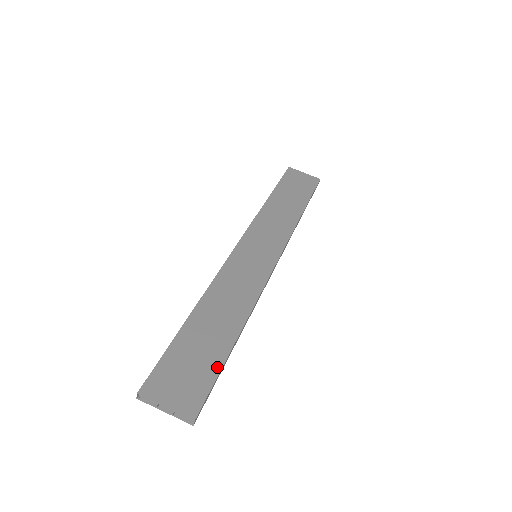
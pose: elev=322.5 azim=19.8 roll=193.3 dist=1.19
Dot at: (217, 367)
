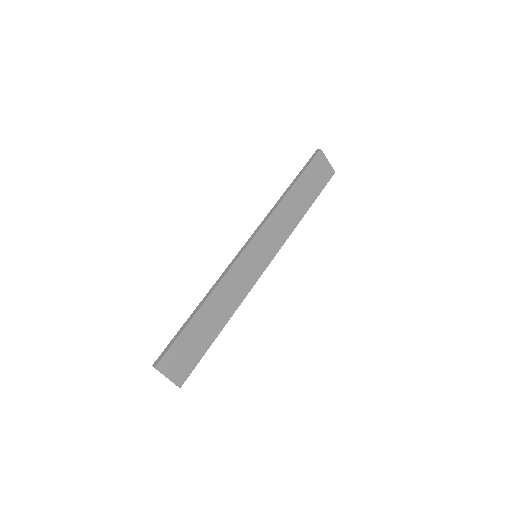
Dot at: (202, 353)
